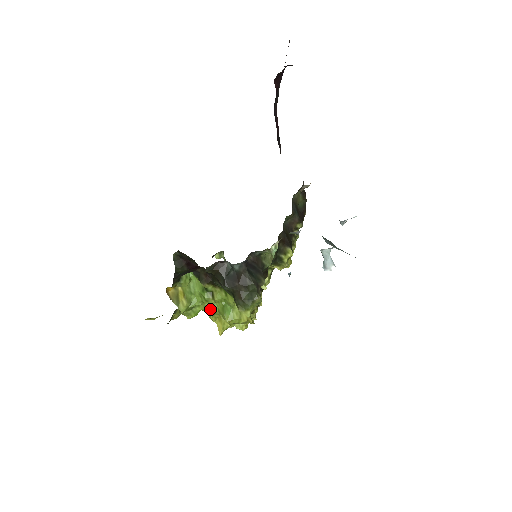
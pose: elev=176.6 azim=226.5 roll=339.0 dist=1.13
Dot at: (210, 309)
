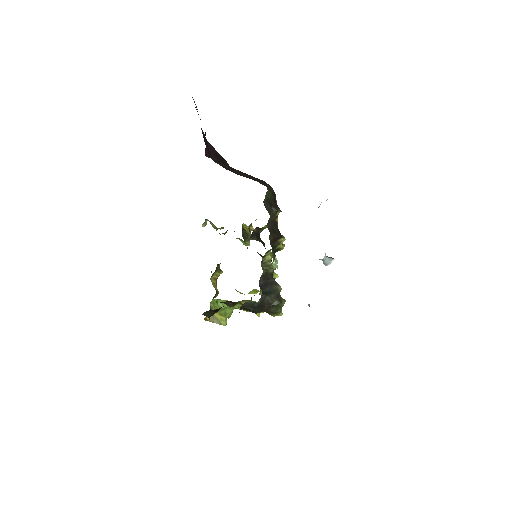
Dot at: (244, 310)
